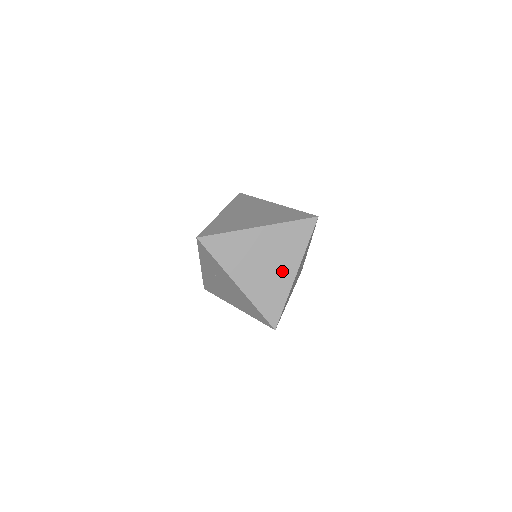
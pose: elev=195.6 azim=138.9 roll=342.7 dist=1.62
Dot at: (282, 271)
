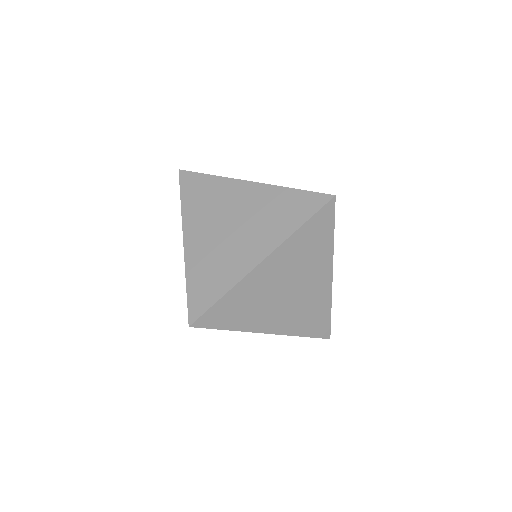
Dot at: (314, 284)
